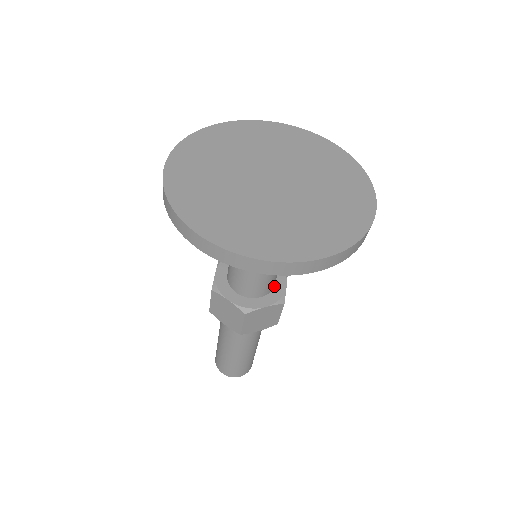
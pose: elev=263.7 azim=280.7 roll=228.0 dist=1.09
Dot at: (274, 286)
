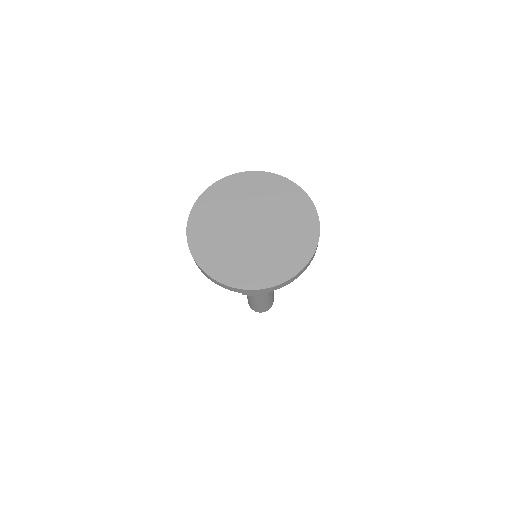
Dot at: occluded
